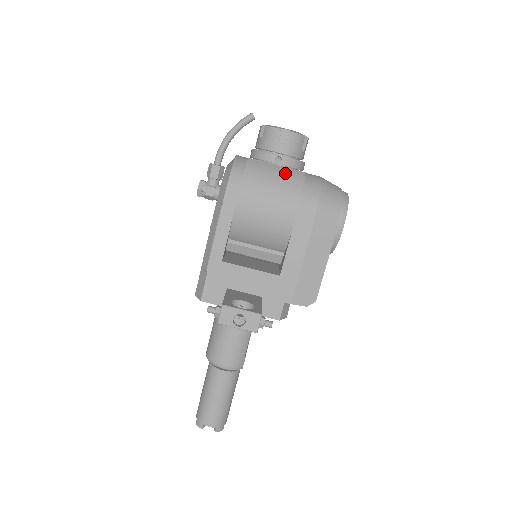
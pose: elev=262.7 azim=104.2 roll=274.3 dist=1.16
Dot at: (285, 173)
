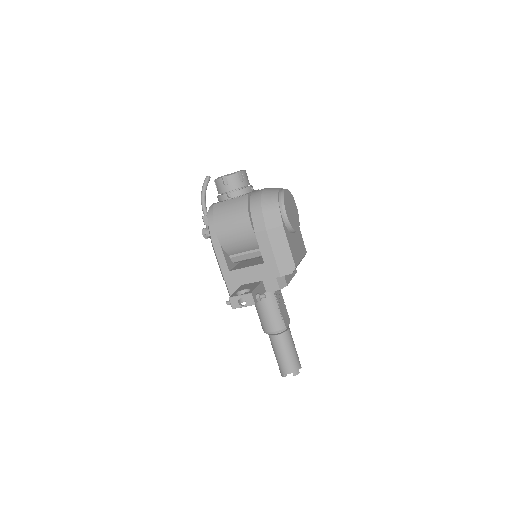
Dot at: (235, 202)
